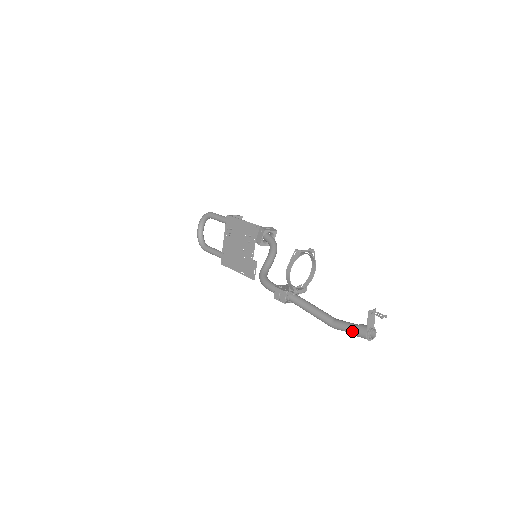
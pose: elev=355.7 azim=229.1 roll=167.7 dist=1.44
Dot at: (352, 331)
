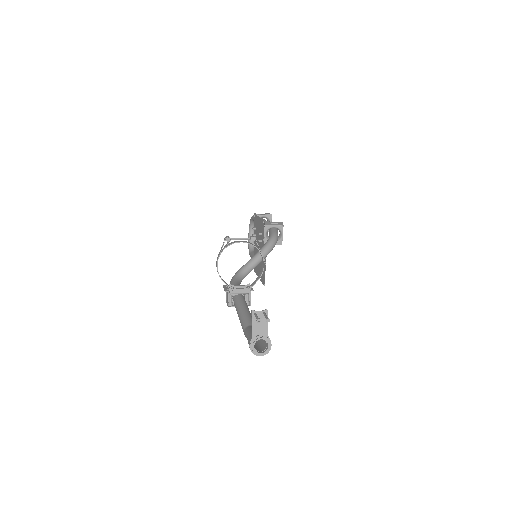
Dot at: occluded
